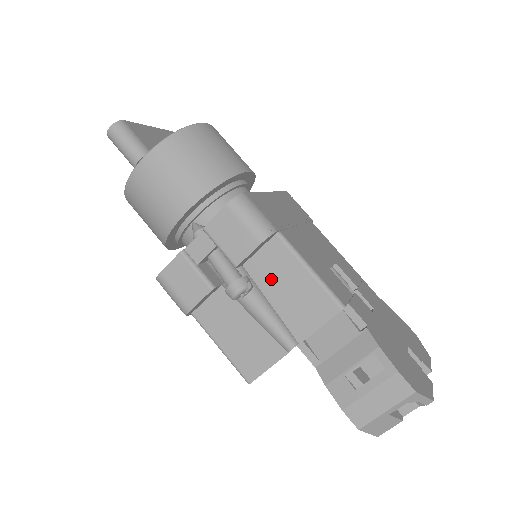
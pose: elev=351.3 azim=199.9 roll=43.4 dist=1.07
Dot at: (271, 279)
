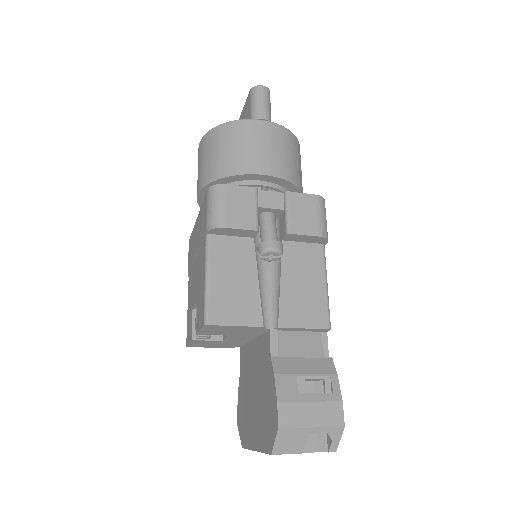
Dot at: (295, 267)
